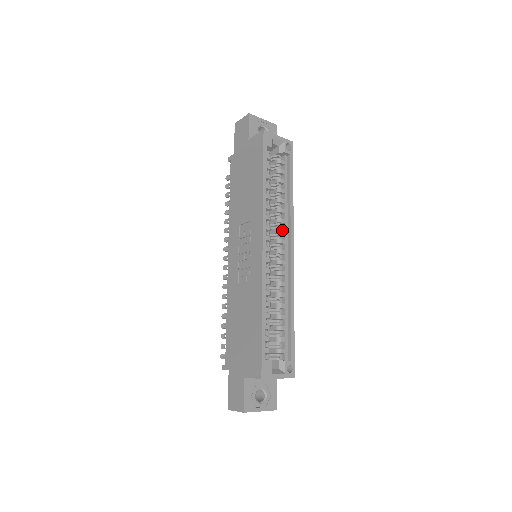
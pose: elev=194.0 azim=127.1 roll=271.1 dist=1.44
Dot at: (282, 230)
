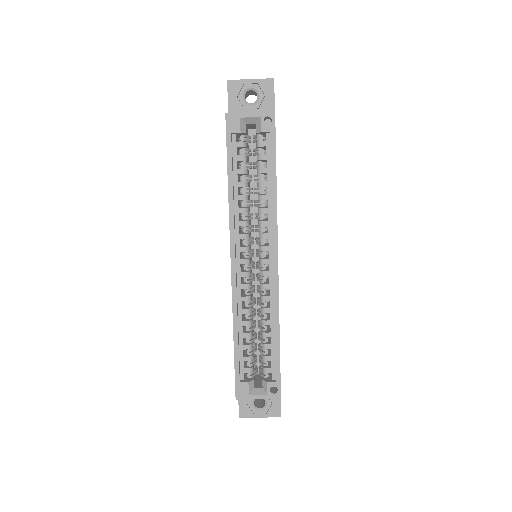
Dot at: (264, 235)
